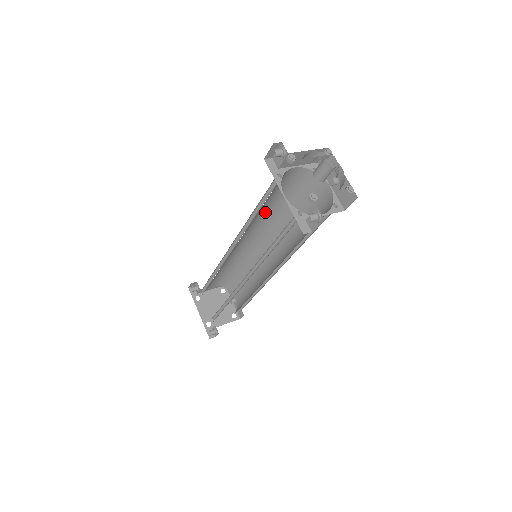
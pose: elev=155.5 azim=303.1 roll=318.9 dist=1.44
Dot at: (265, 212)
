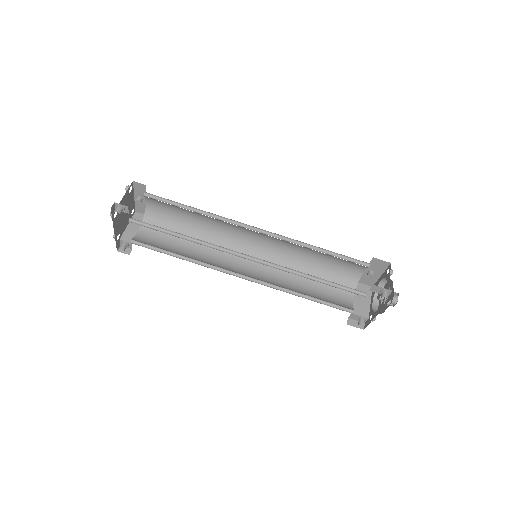
Dot at: occluded
